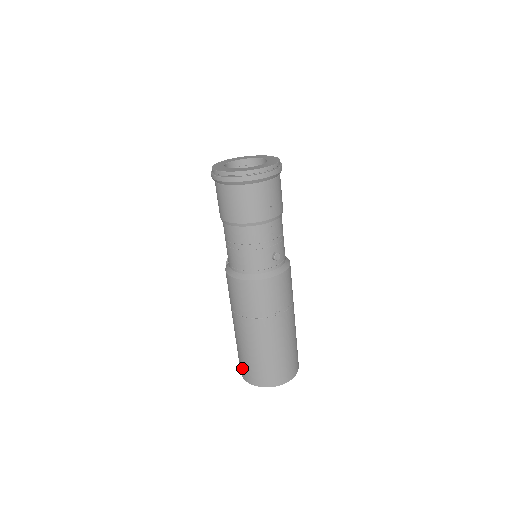
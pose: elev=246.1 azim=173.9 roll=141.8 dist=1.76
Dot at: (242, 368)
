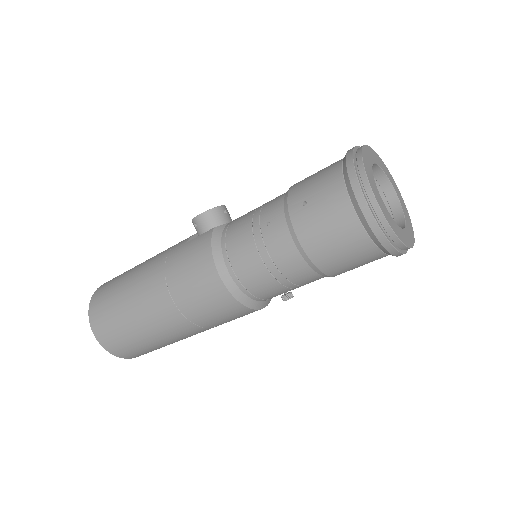
Dot at: (102, 320)
